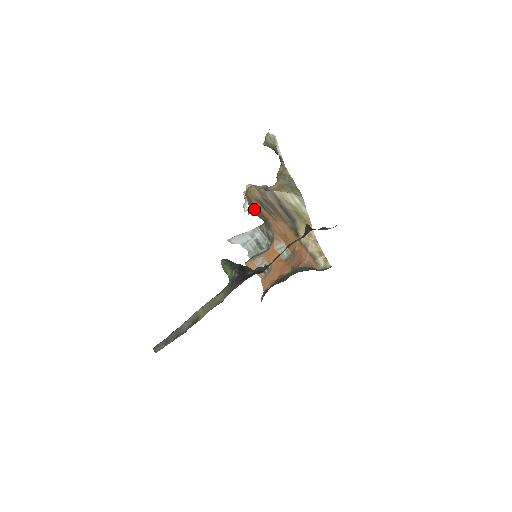
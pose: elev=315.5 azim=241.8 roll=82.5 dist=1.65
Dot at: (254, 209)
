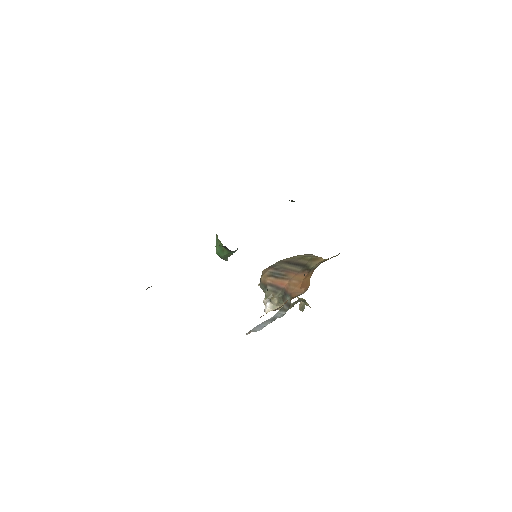
Dot at: (269, 289)
